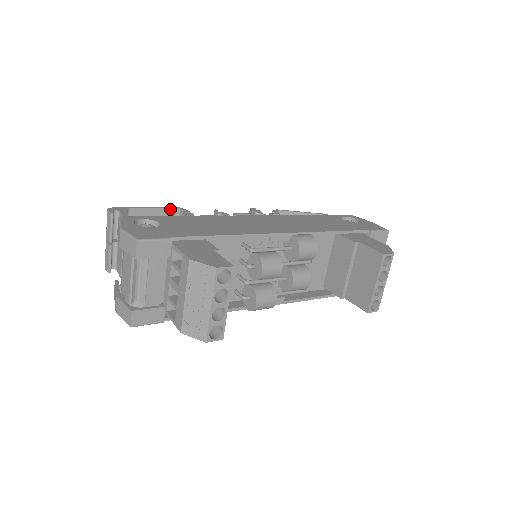
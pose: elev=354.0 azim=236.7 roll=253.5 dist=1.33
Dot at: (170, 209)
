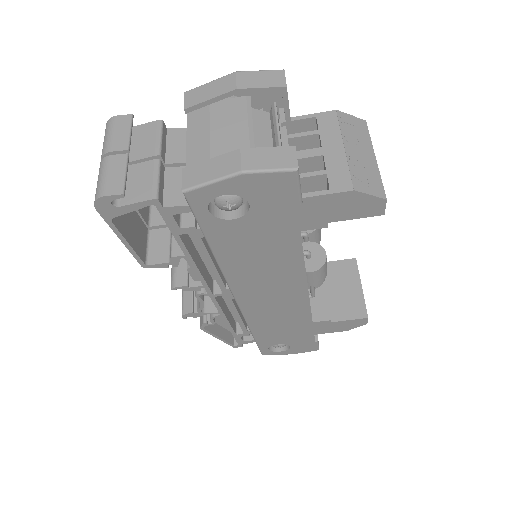
Dot at: occluded
